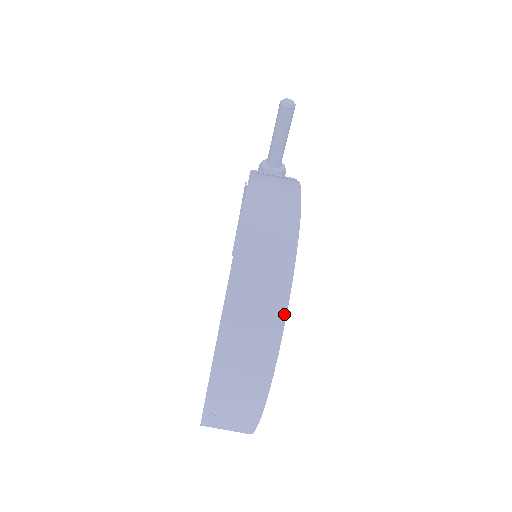
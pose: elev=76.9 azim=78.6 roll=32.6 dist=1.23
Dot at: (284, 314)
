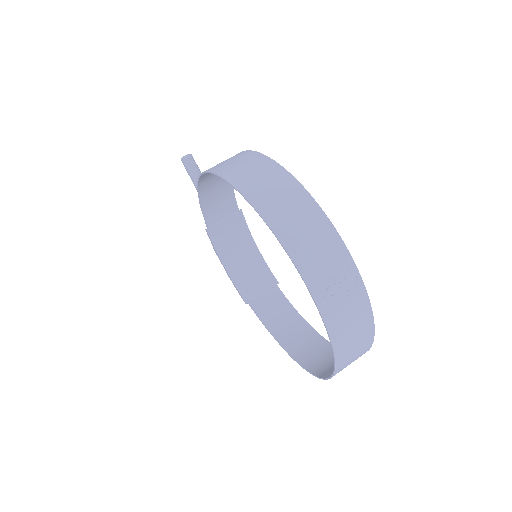
Dot at: (288, 174)
